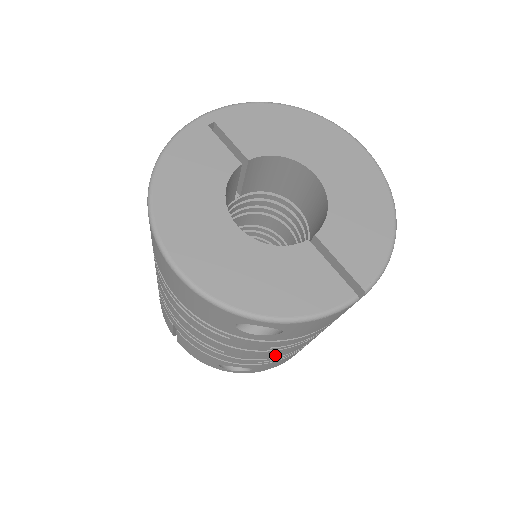
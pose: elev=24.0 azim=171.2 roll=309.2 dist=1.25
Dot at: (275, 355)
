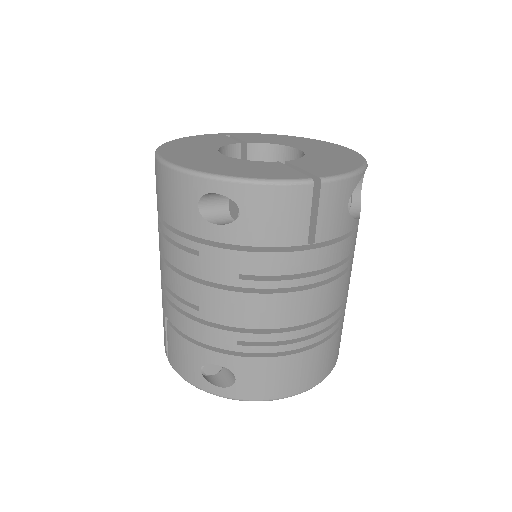
Dot at: (252, 318)
